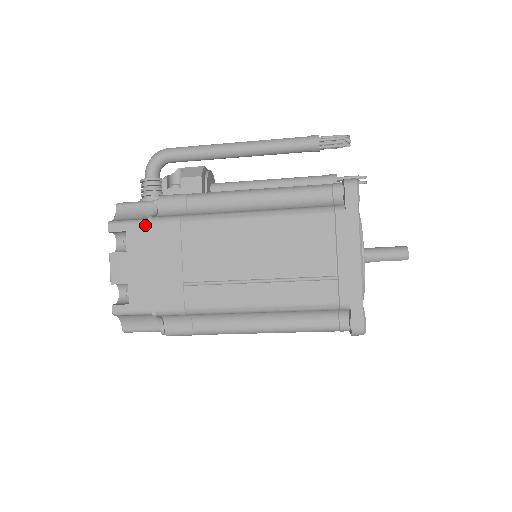
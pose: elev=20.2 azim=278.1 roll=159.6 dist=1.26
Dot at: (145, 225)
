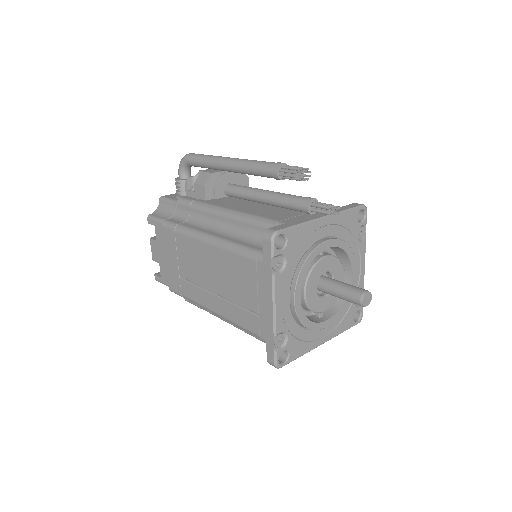
Dot at: occluded
